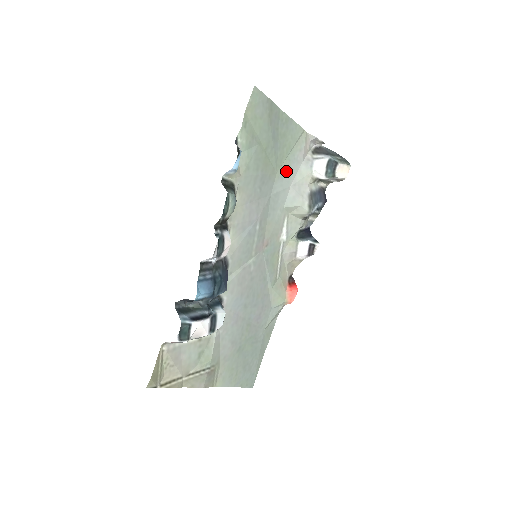
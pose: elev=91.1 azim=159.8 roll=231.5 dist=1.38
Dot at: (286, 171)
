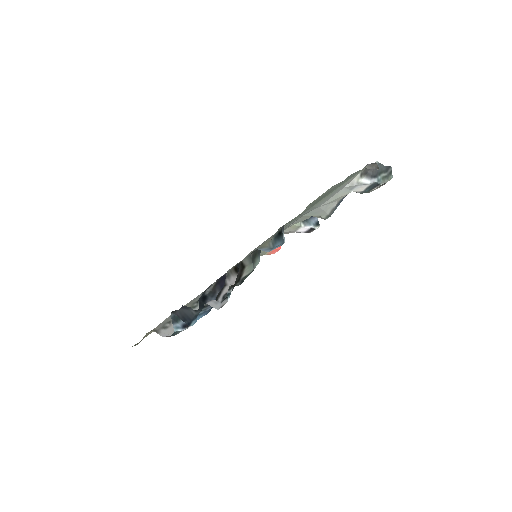
Dot at: (322, 200)
